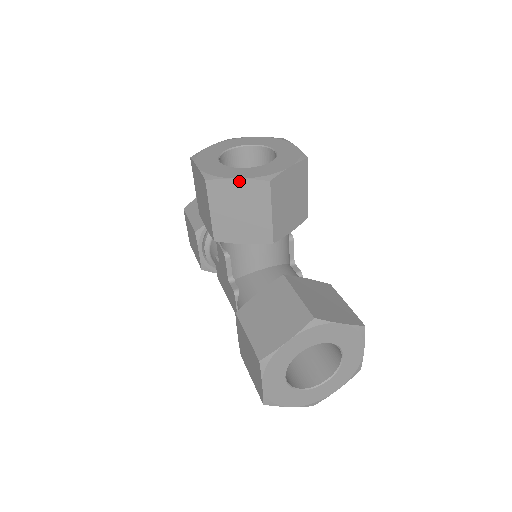
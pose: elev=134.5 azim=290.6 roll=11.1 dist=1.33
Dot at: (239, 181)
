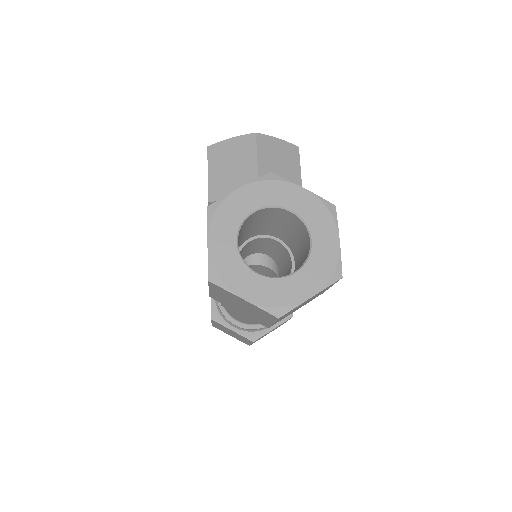
Dot at: (232, 140)
